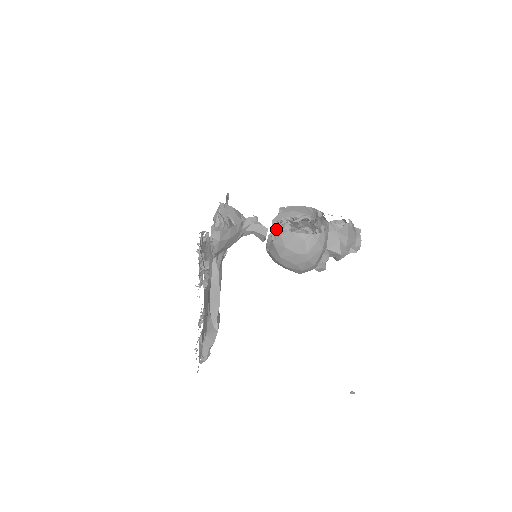
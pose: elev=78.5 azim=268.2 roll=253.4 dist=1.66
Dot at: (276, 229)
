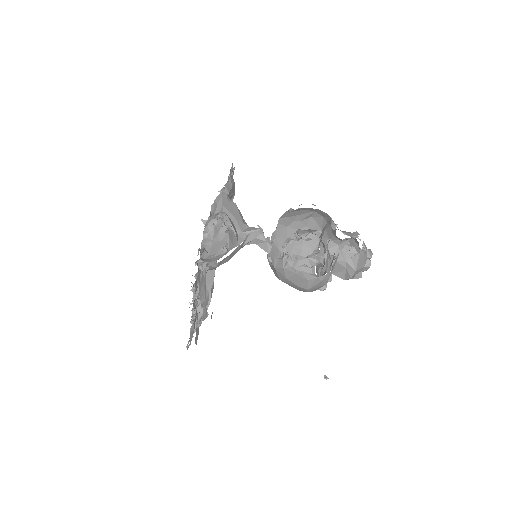
Dot at: (280, 258)
